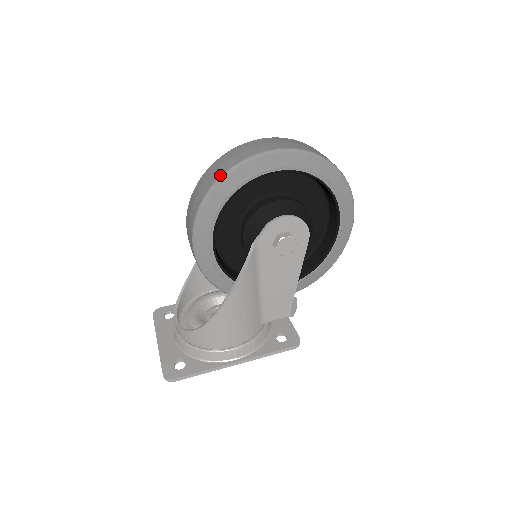
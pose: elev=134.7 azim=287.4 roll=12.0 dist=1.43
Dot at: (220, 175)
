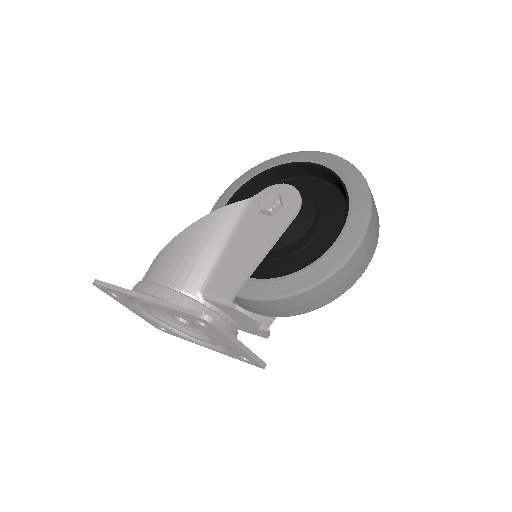
Dot at: occluded
